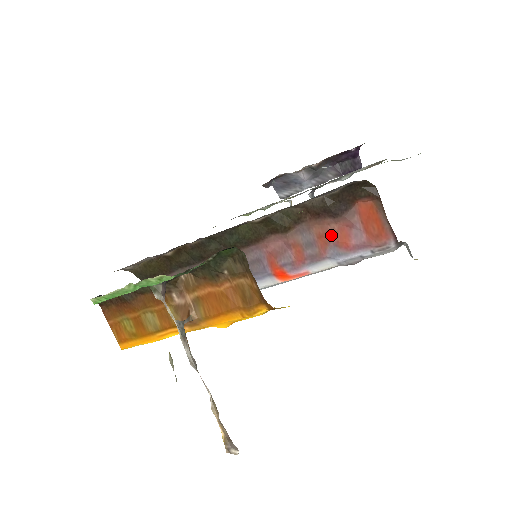
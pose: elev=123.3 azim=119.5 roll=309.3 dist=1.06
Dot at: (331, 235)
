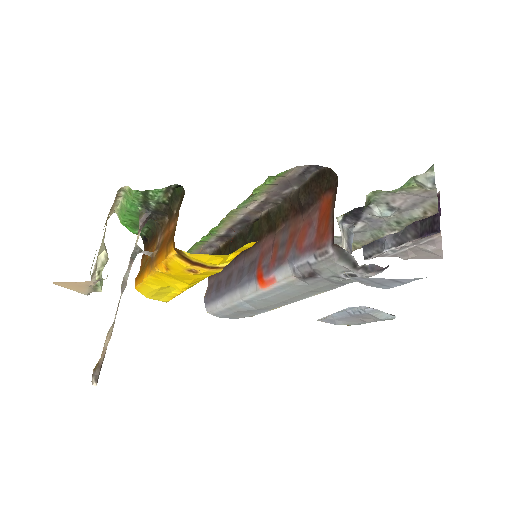
Dot at: (296, 234)
